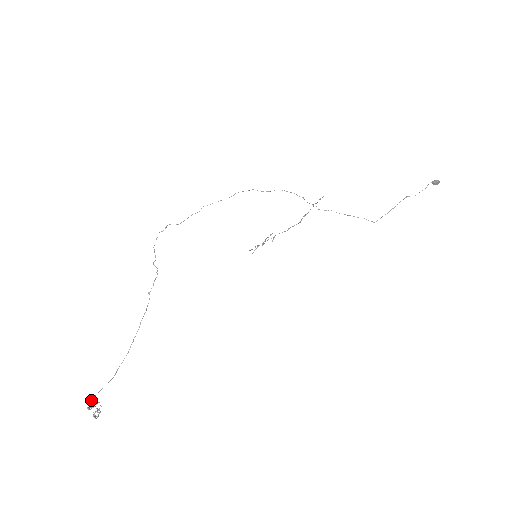
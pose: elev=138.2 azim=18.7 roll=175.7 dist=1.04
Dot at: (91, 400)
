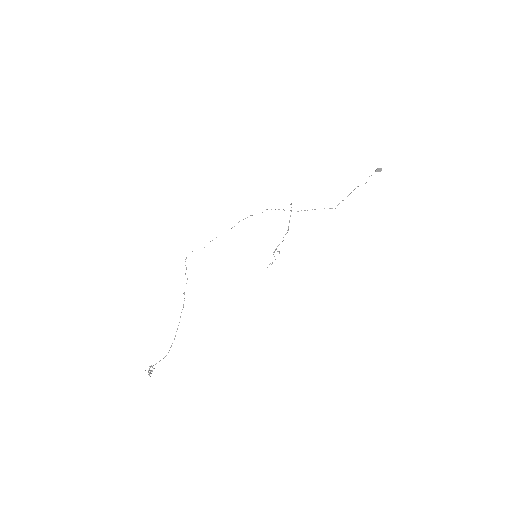
Dot at: (149, 369)
